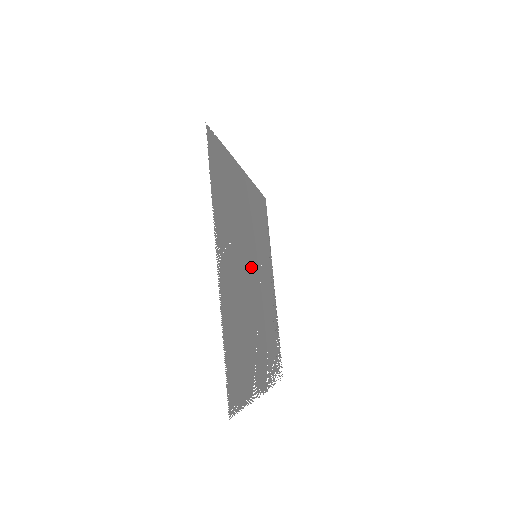
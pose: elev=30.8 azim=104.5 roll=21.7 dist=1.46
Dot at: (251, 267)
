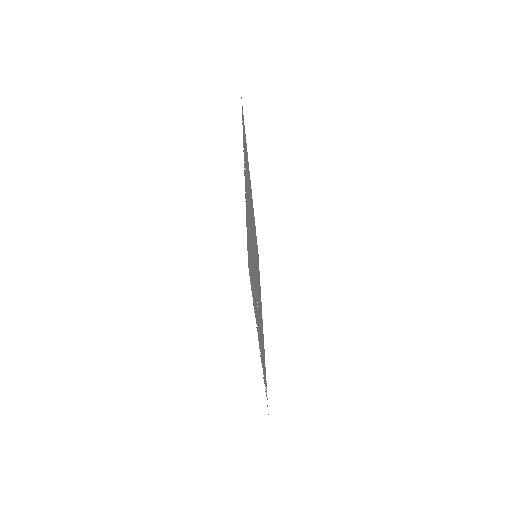
Dot at: (254, 249)
